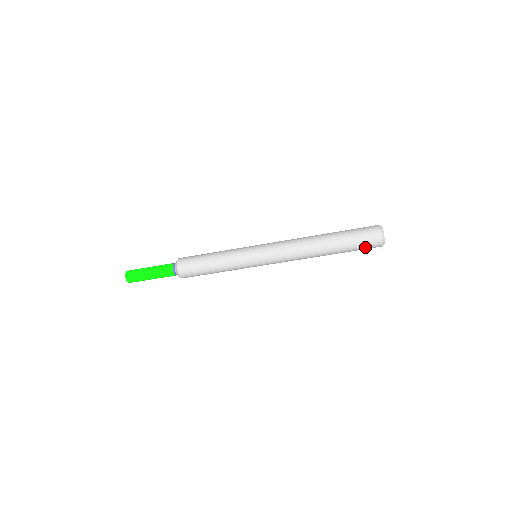
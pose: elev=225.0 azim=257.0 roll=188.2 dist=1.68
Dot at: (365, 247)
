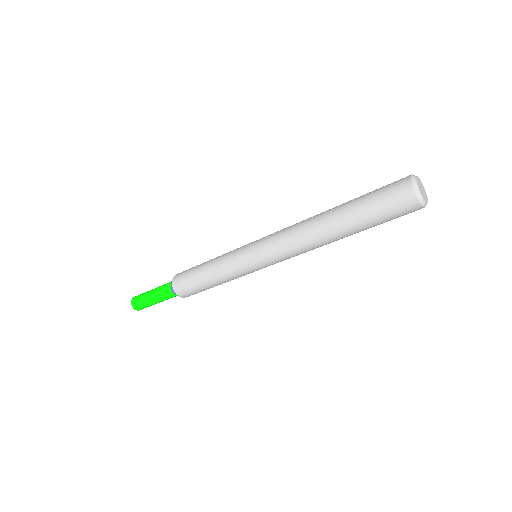
Dot at: (392, 213)
